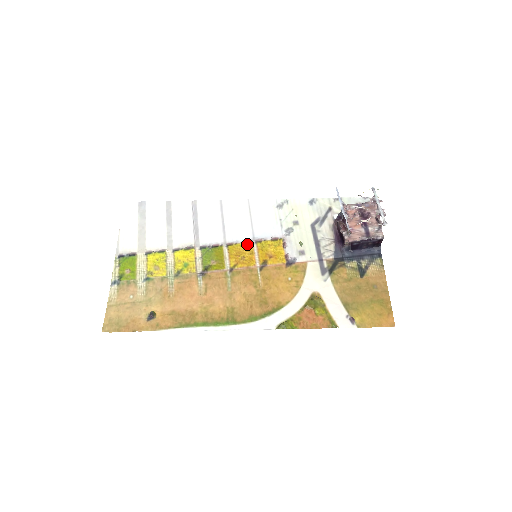
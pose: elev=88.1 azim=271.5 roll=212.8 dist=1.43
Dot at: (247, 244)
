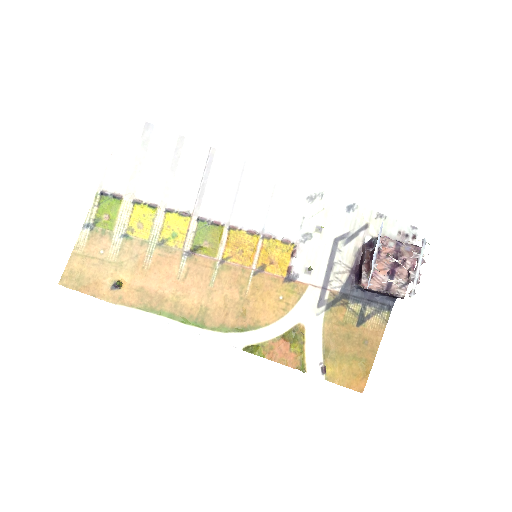
Dot at: (252, 236)
